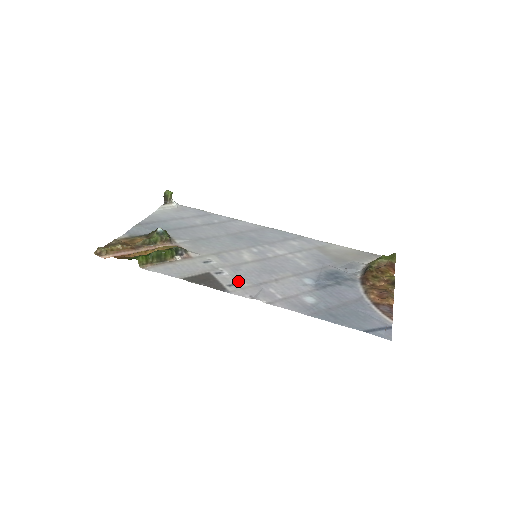
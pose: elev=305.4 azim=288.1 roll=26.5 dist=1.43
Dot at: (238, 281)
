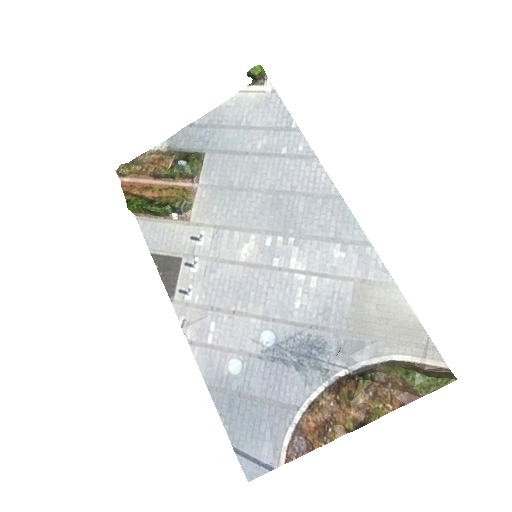
Dot at: (193, 290)
